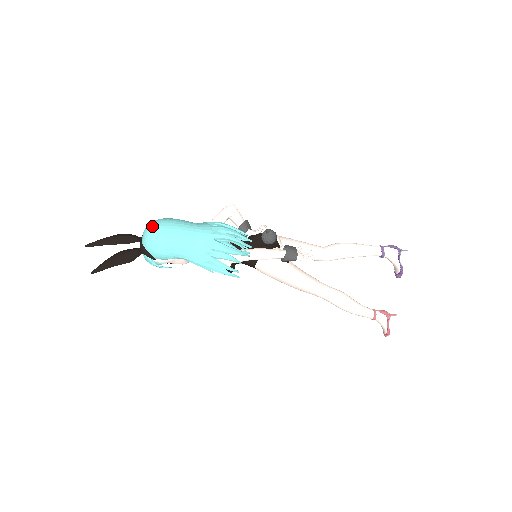
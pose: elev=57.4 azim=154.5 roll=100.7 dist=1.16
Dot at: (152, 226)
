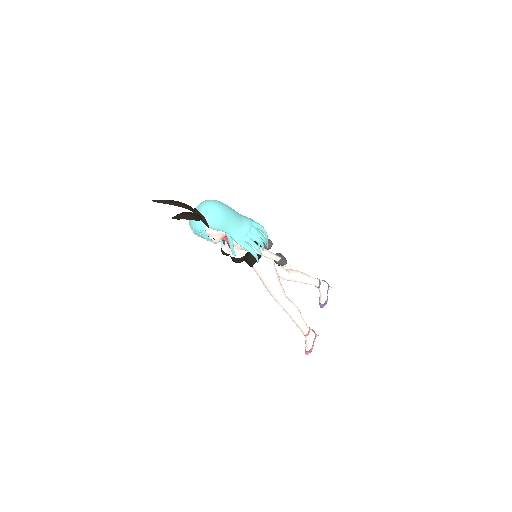
Dot at: (212, 201)
